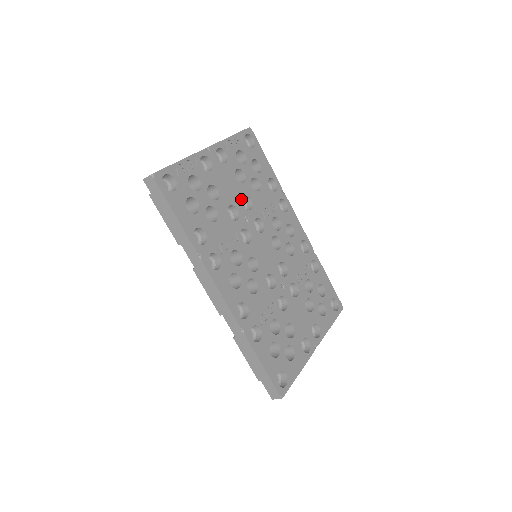
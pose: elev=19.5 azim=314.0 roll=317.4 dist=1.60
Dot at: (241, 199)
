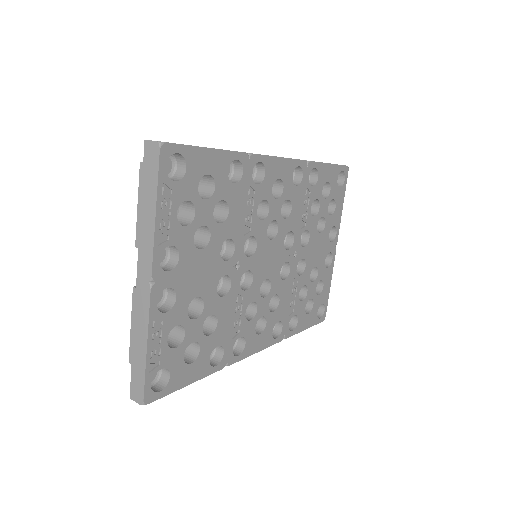
Dot at: (220, 259)
